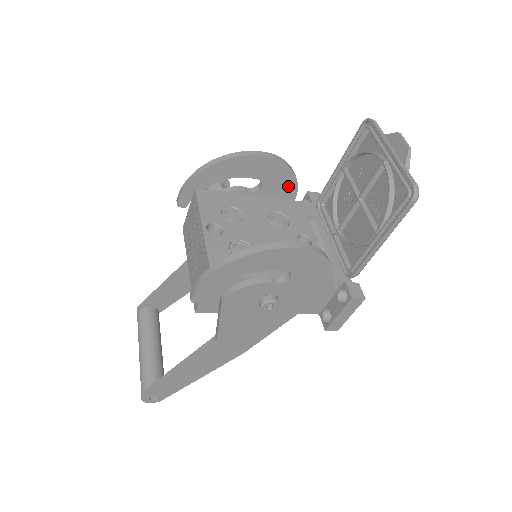
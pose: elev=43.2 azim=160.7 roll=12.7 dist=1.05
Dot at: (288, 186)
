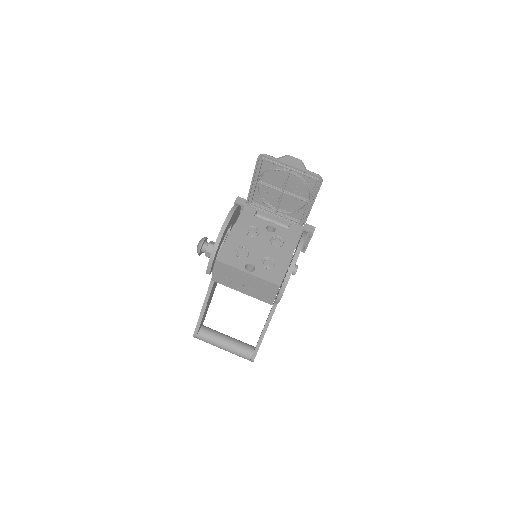
Dot at: (238, 212)
